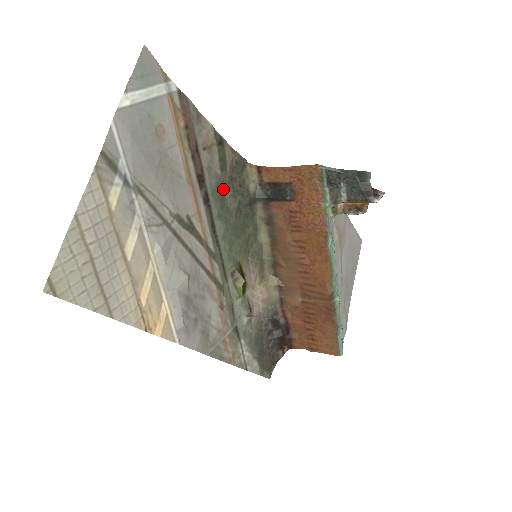
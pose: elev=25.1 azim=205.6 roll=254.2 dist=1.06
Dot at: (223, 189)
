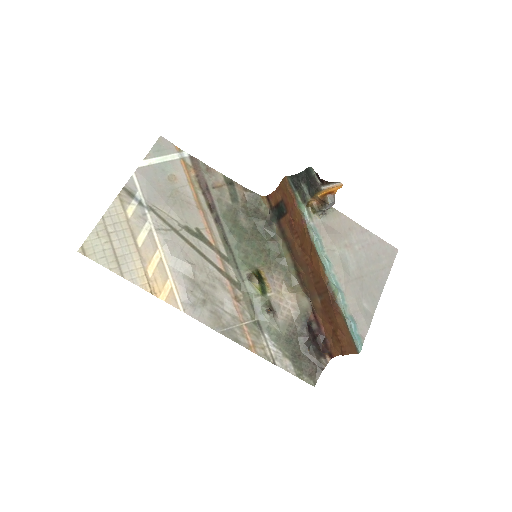
Dot at: (236, 214)
